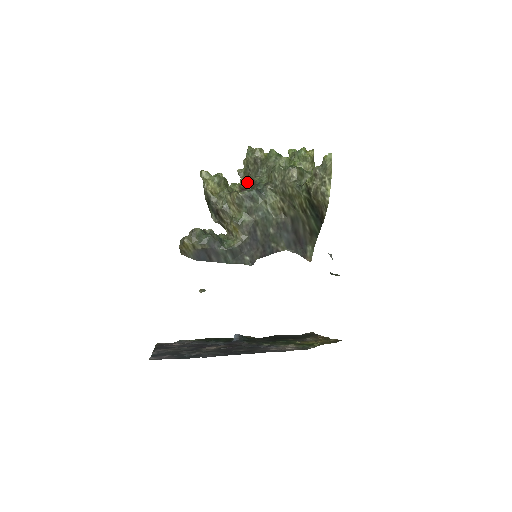
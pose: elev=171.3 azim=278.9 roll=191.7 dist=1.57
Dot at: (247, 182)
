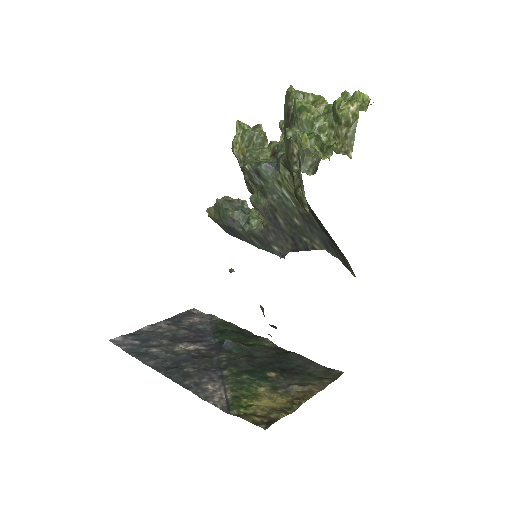
Dot at: occluded
